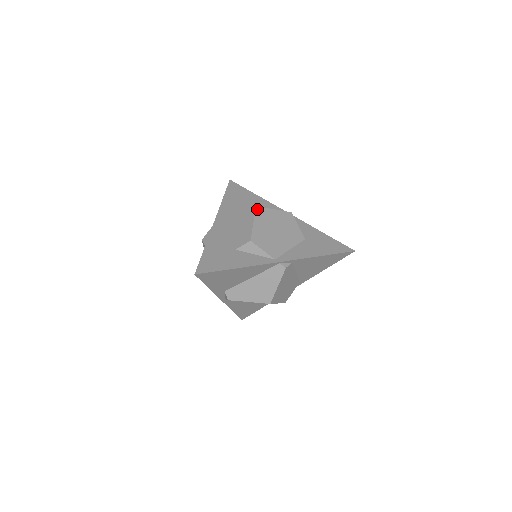
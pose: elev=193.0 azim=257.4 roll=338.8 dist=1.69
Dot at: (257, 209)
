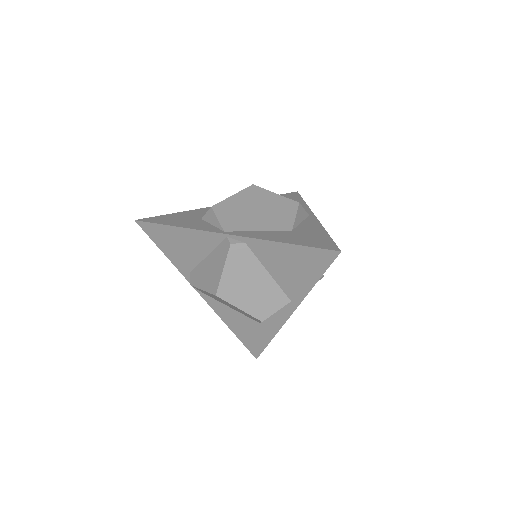
Dot at: (251, 187)
